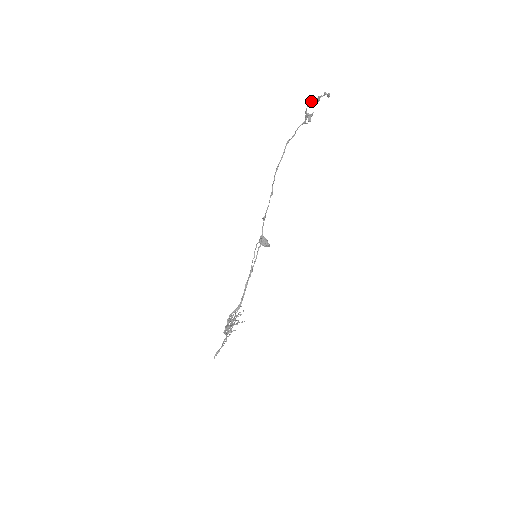
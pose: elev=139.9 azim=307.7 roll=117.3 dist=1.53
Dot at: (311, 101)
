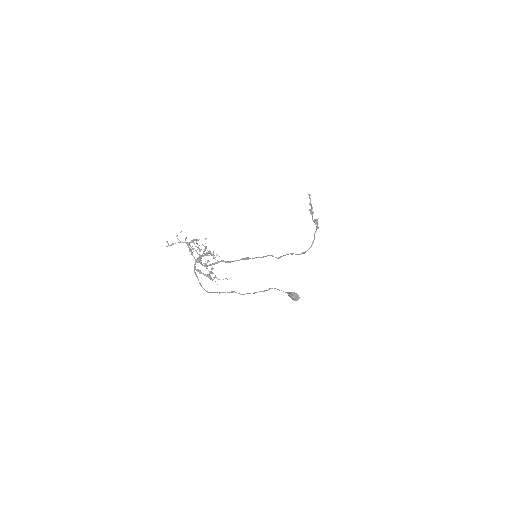
Dot at: (309, 210)
